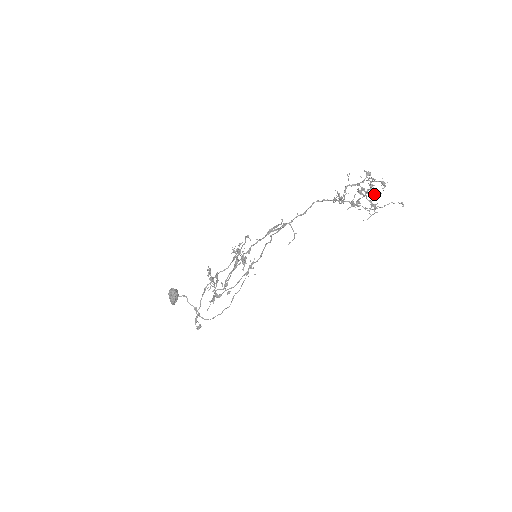
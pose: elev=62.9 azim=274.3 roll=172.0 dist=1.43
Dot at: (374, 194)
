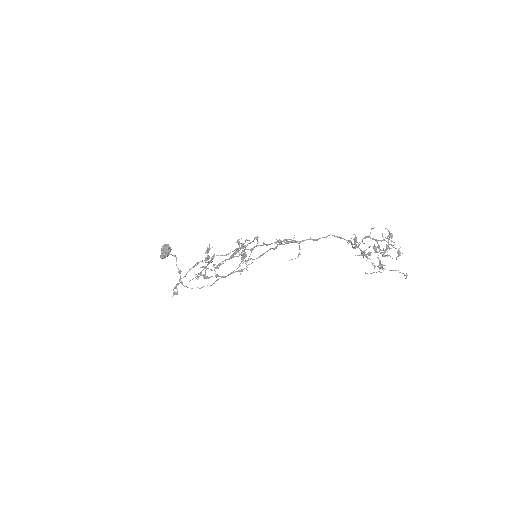
Dot at: (386, 255)
